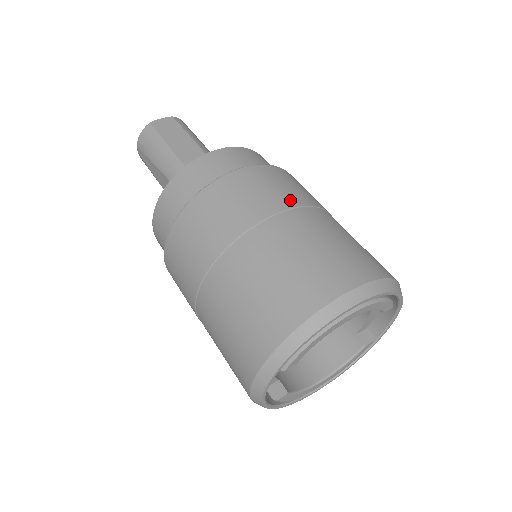
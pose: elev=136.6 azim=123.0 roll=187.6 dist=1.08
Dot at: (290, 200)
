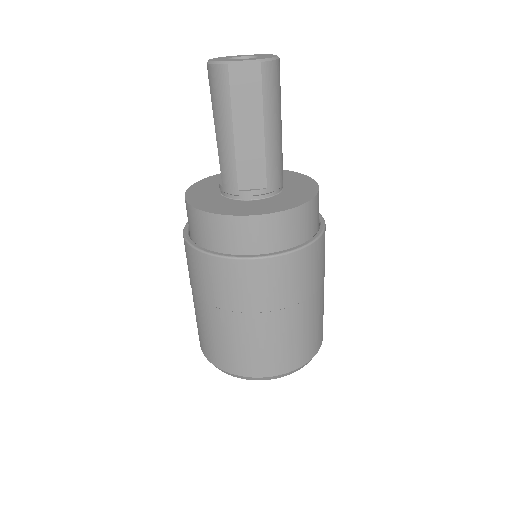
Dot at: (280, 302)
